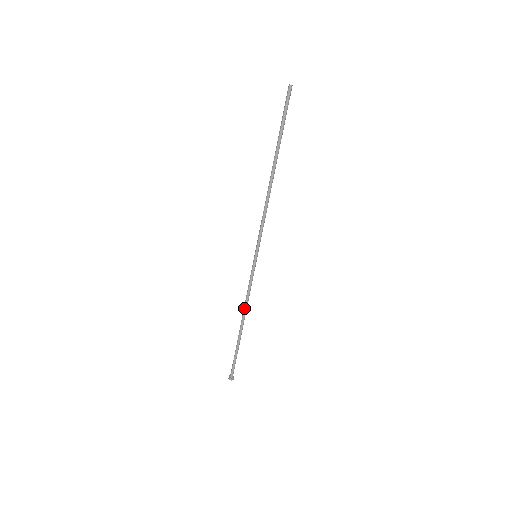
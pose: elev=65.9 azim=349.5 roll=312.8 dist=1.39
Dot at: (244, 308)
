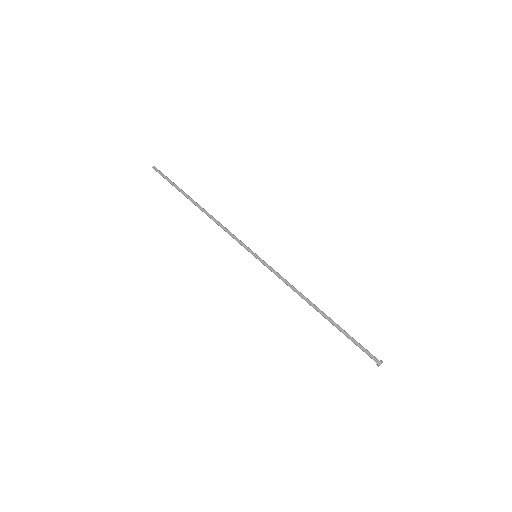
Dot at: (301, 295)
